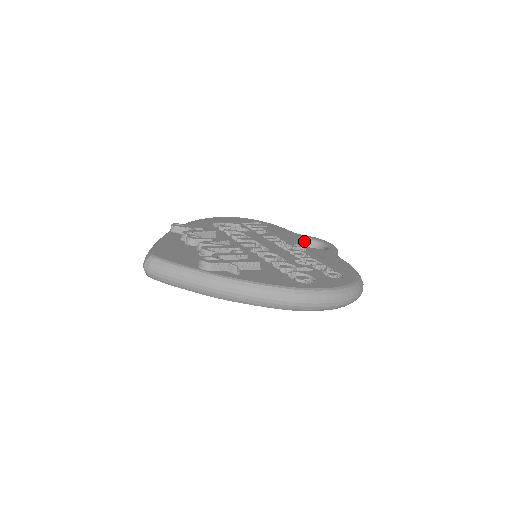
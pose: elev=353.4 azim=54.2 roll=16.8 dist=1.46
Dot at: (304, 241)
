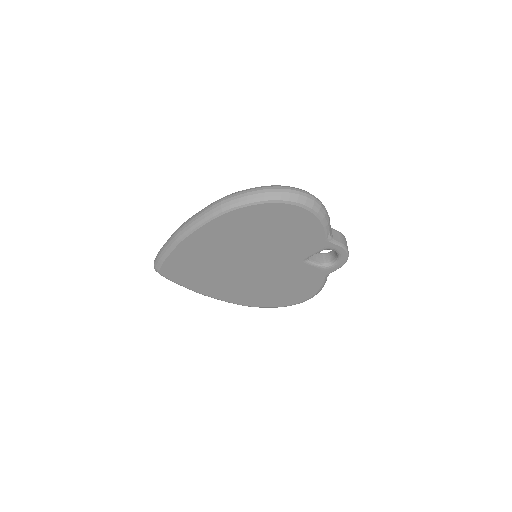
Dot at: (322, 254)
